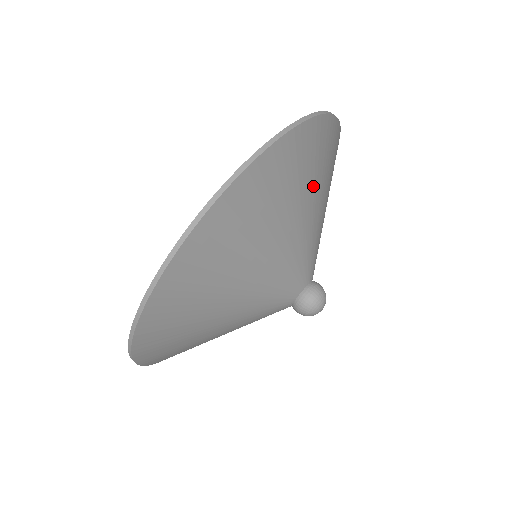
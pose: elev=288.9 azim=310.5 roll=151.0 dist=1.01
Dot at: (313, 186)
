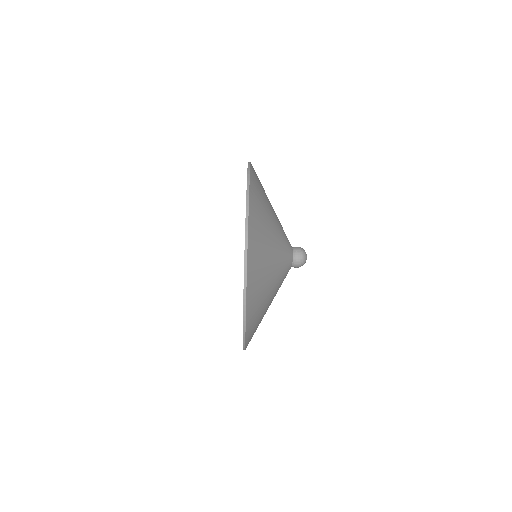
Dot at: (265, 294)
